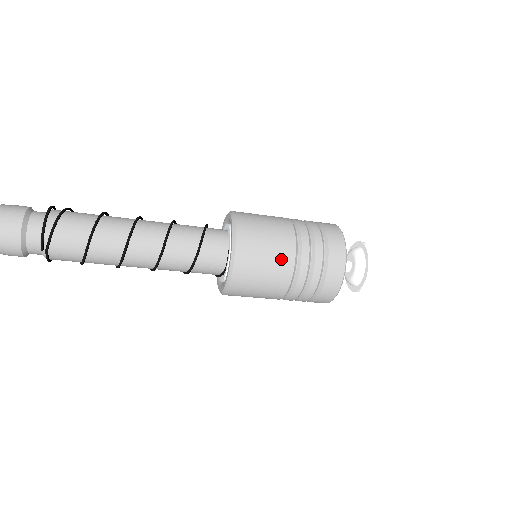
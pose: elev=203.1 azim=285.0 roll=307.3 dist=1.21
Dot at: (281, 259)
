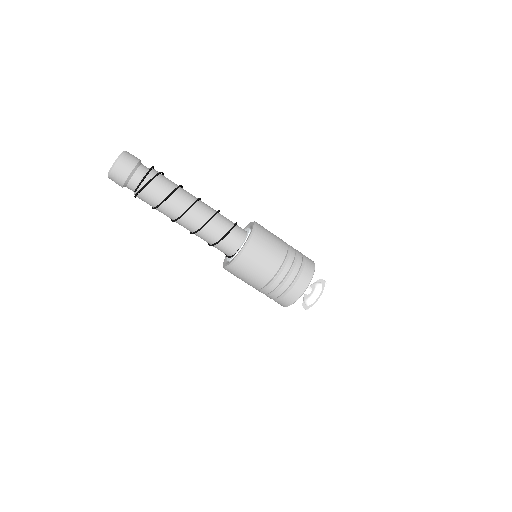
Dot at: (267, 270)
